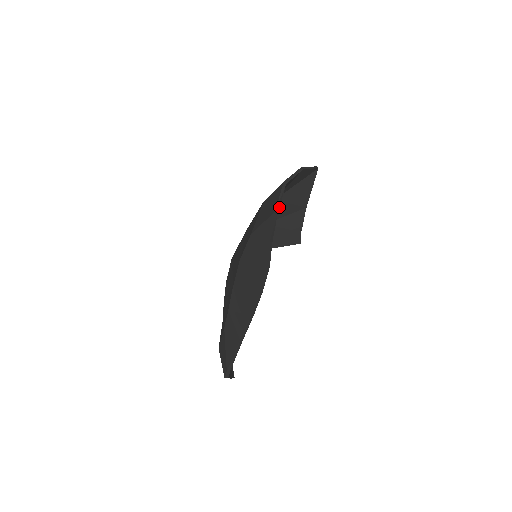
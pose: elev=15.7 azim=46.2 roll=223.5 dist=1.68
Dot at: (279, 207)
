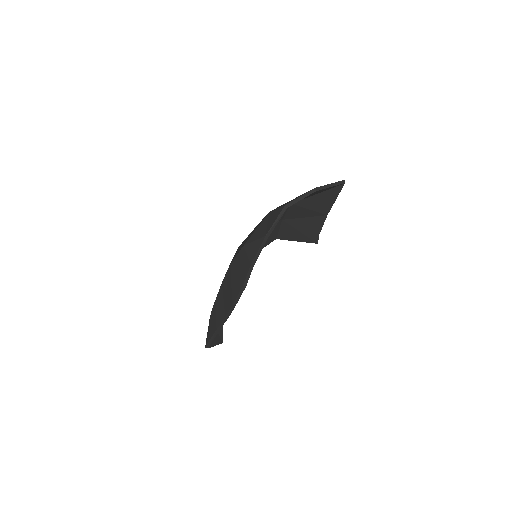
Dot at: (297, 210)
